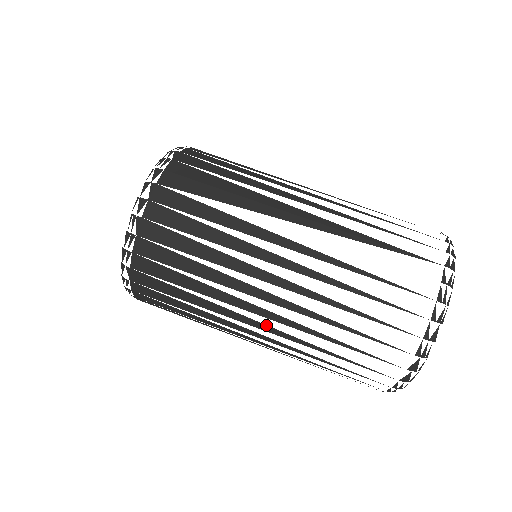
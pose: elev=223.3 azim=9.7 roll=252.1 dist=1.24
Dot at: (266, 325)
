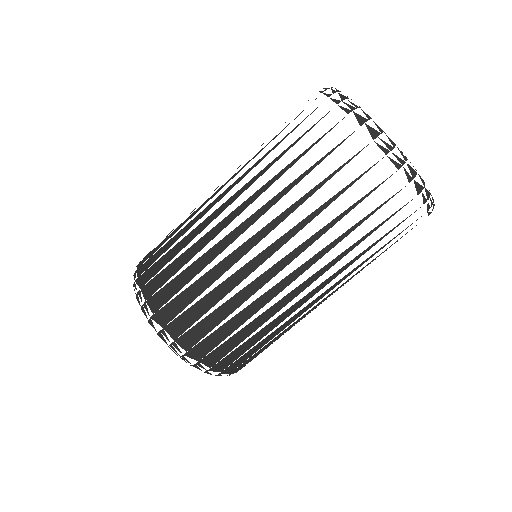
Dot at: (259, 232)
